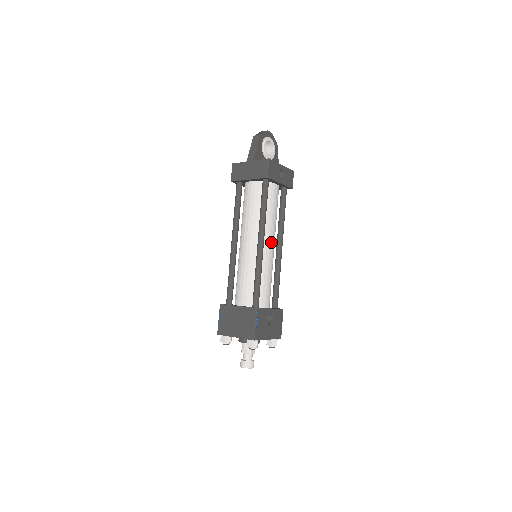
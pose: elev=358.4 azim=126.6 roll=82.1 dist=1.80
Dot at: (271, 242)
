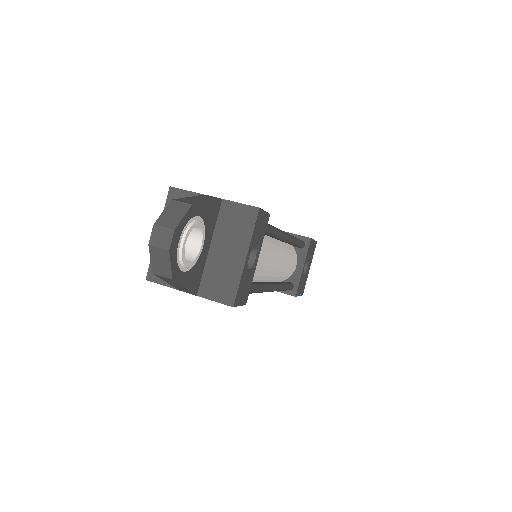
Dot at: (275, 262)
